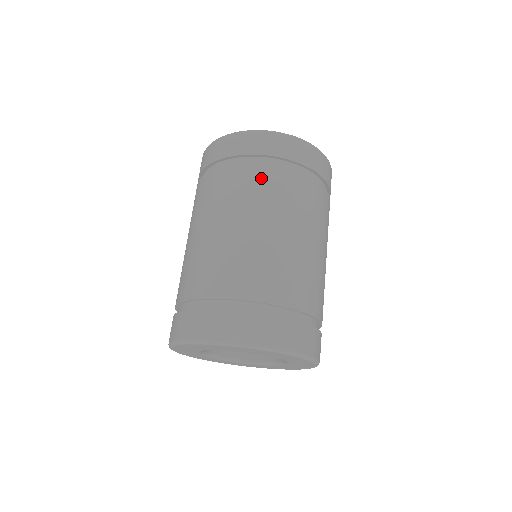
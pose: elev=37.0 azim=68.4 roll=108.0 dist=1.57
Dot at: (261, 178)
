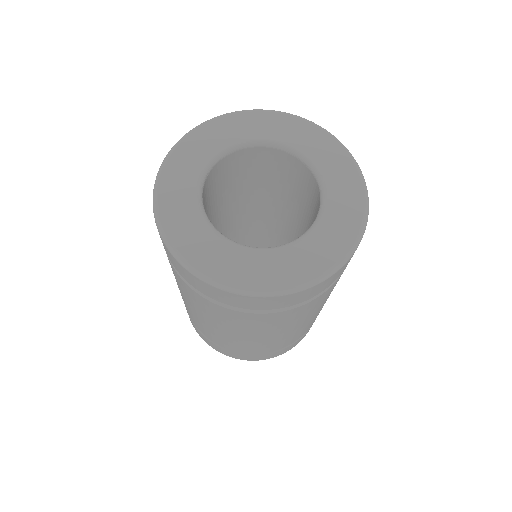
Dot at: (223, 314)
